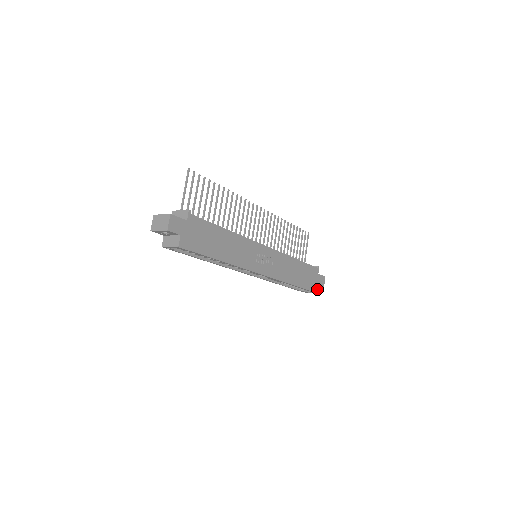
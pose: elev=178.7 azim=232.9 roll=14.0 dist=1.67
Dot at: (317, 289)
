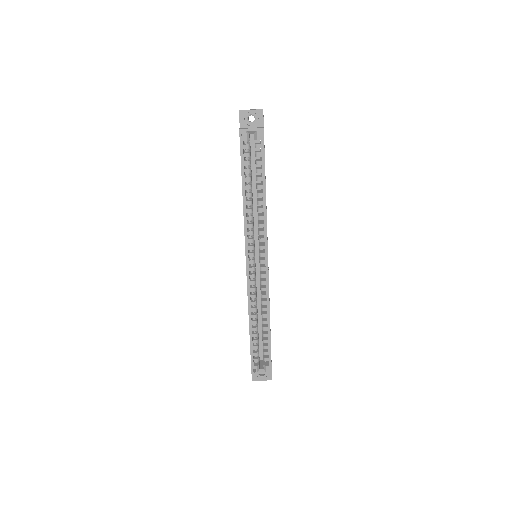
Dot at: occluded
